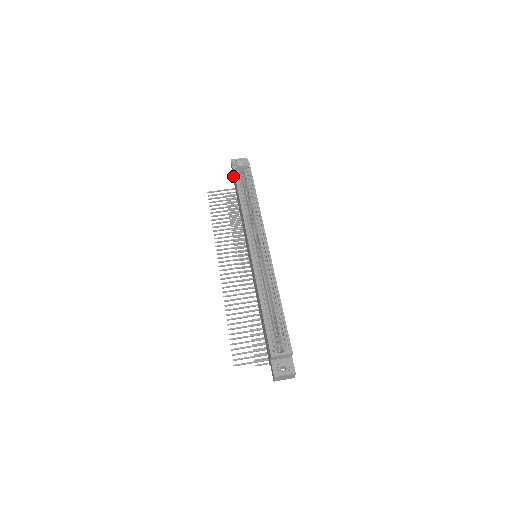
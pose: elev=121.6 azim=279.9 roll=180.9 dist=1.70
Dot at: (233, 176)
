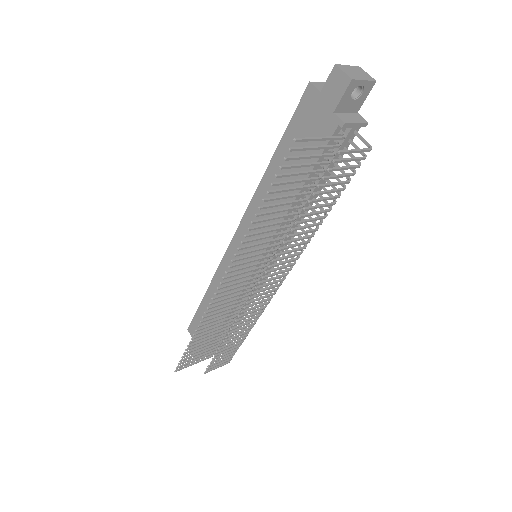
Dot at: occluded
